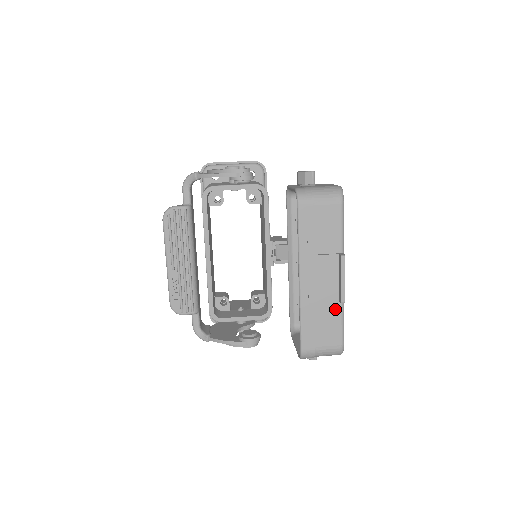
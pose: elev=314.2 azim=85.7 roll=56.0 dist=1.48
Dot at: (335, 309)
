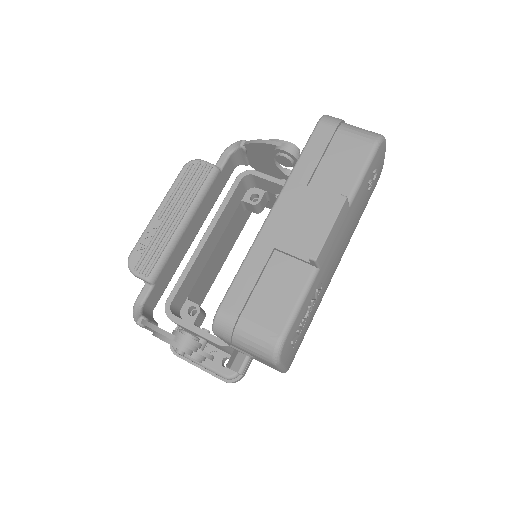
Dot at: (299, 275)
